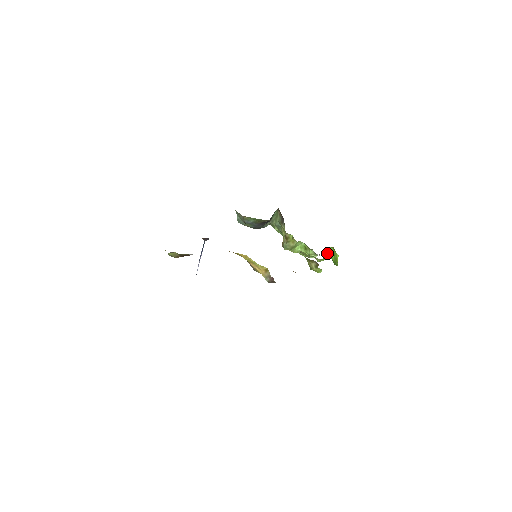
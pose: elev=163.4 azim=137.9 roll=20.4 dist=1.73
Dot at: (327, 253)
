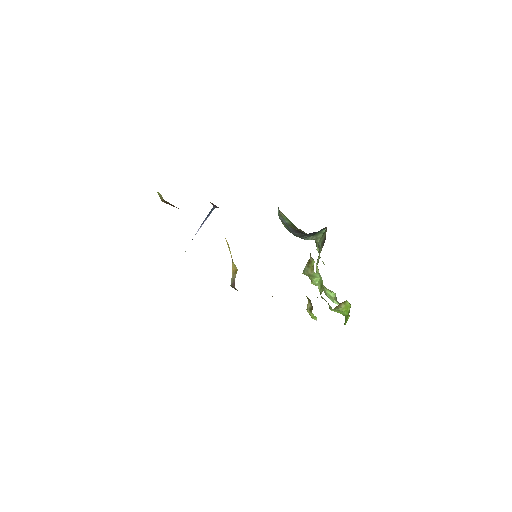
Dot at: (342, 306)
